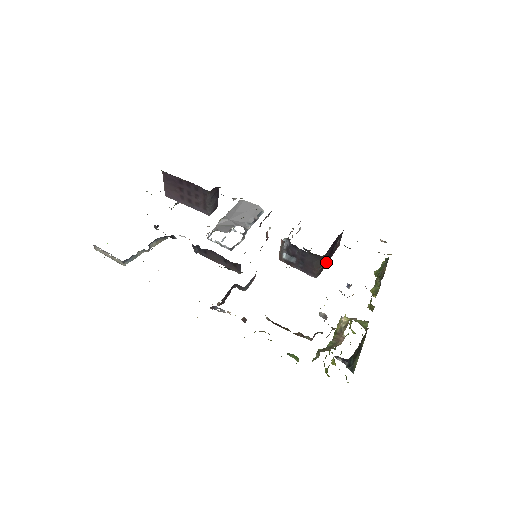
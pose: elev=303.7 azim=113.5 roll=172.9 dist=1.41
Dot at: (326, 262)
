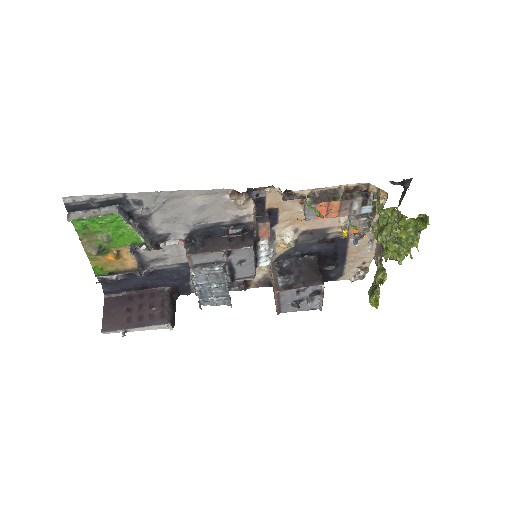
Dot at: occluded
